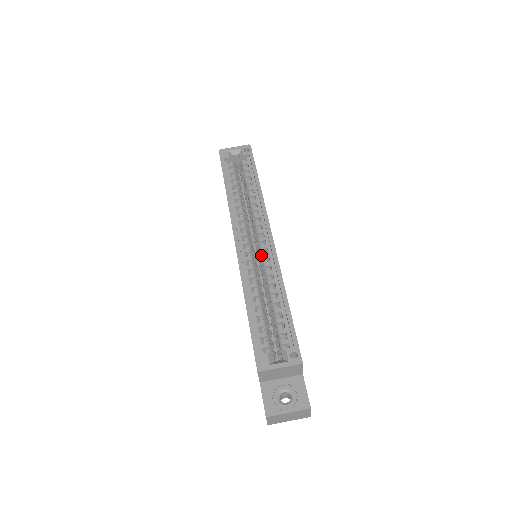
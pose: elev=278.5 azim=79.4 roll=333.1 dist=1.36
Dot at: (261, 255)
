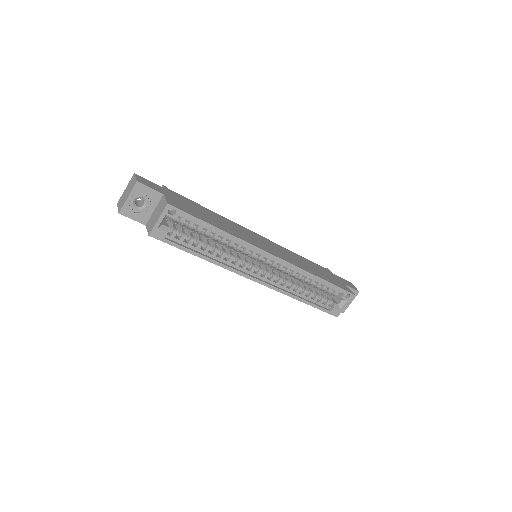
Dot at: occluded
